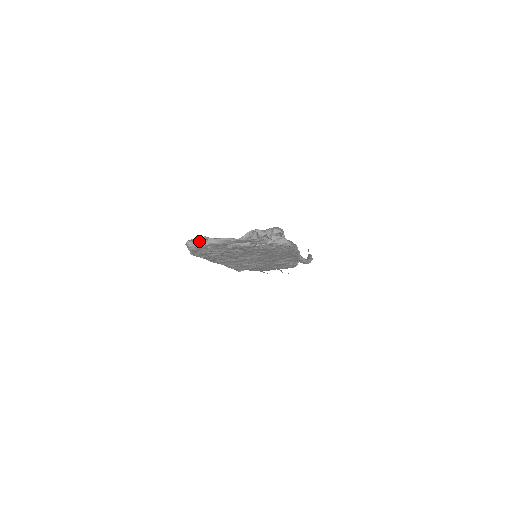
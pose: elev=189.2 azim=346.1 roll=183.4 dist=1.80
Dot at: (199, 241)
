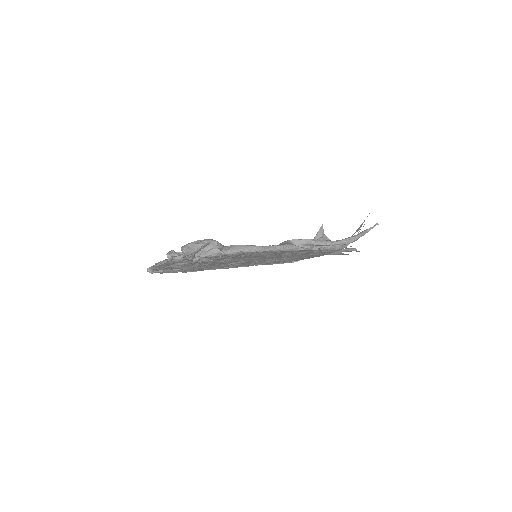
Dot at: occluded
